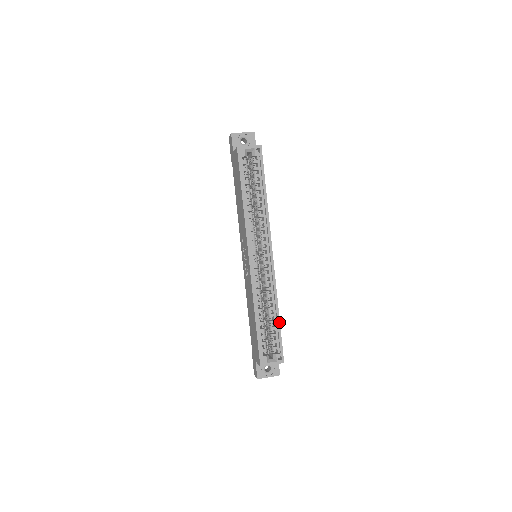
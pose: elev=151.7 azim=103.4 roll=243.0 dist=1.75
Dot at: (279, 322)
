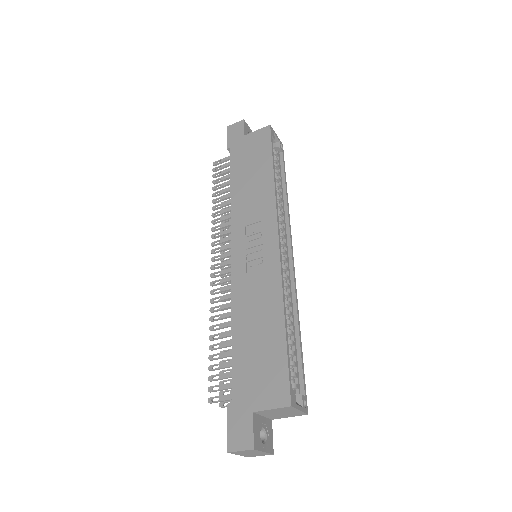
Dot at: (301, 346)
